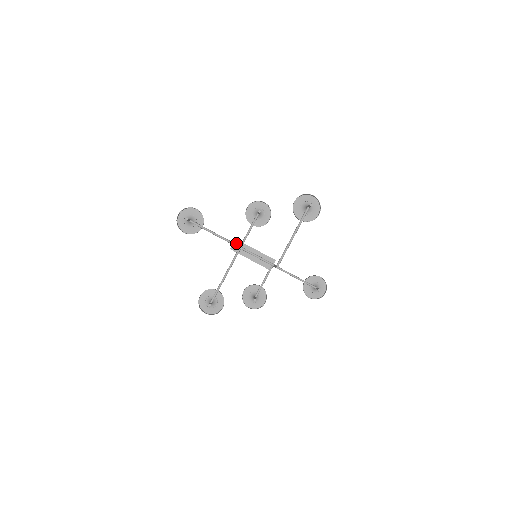
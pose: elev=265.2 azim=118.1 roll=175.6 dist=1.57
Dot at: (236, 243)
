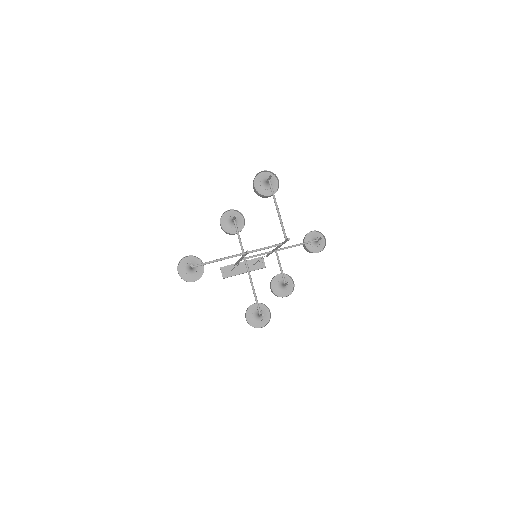
Dot at: (223, 270)
